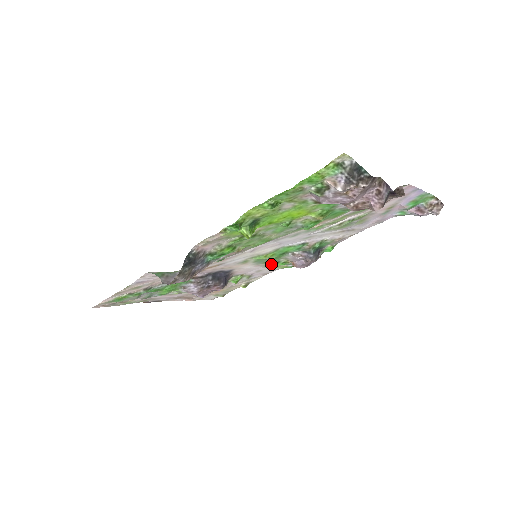
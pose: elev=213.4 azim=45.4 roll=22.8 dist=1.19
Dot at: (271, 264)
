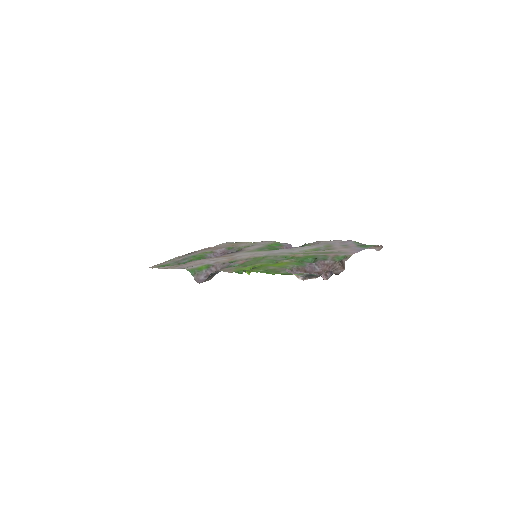
Dot at: (268, 246)
